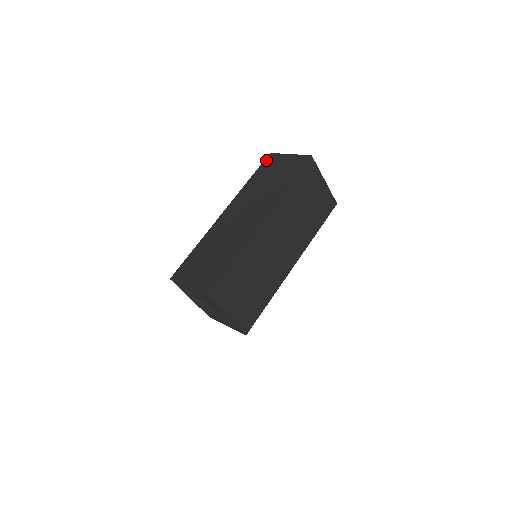
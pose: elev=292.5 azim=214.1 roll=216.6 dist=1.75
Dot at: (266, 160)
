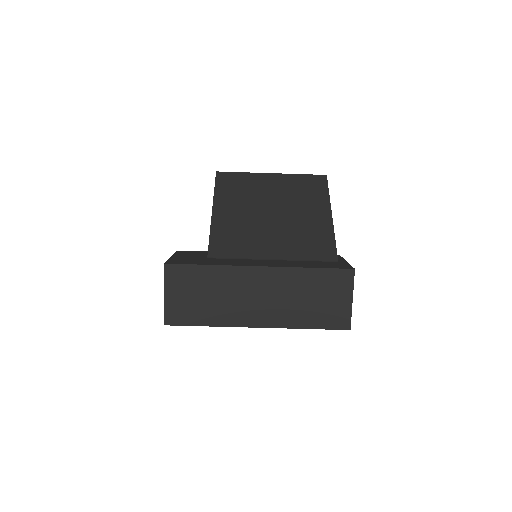
Dot at: (343, 272)
